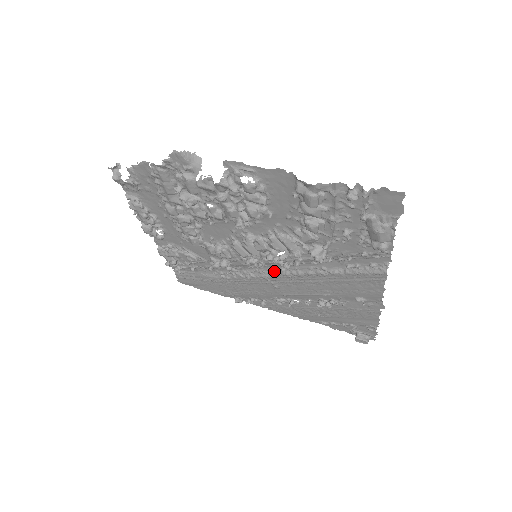
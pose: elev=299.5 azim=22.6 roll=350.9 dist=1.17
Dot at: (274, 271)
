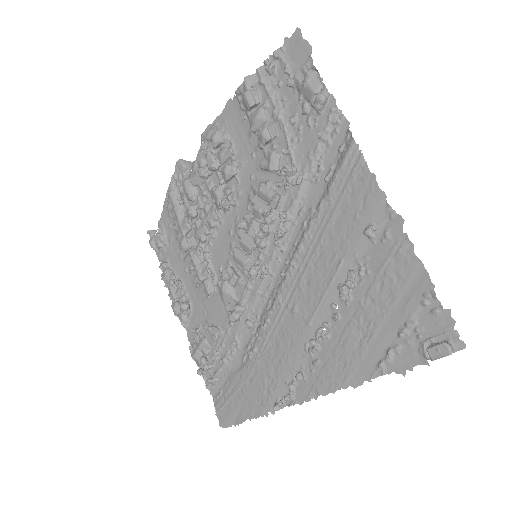
Dot at: (281, 274)
